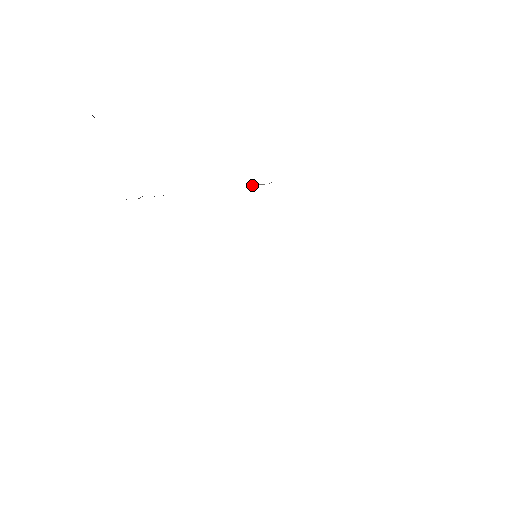
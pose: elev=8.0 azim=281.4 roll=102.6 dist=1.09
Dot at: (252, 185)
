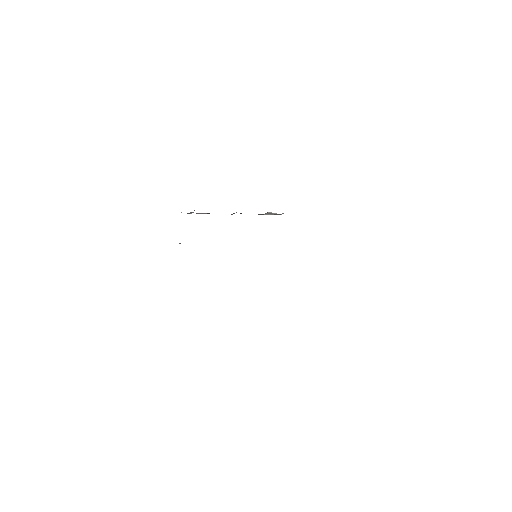
Dot at: (269, 214)
